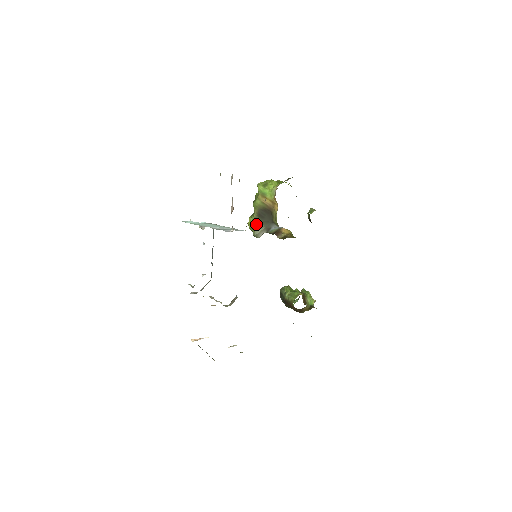
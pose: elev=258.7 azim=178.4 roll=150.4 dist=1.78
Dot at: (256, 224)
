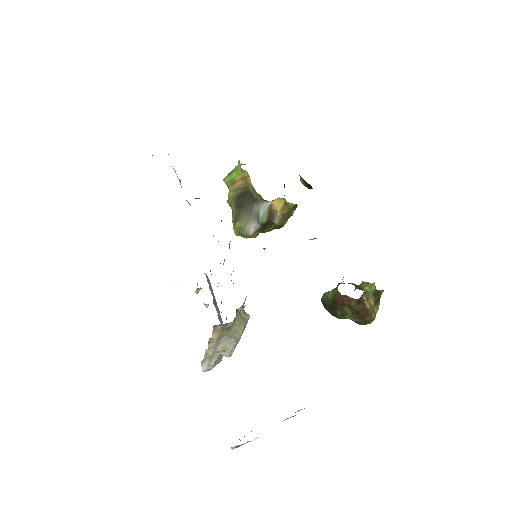
Dot at: (239, 219)
